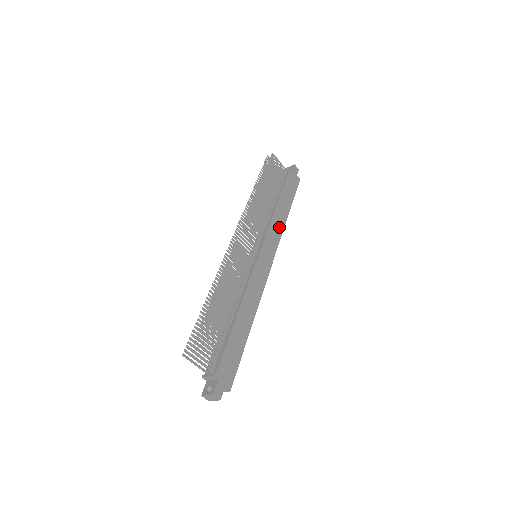
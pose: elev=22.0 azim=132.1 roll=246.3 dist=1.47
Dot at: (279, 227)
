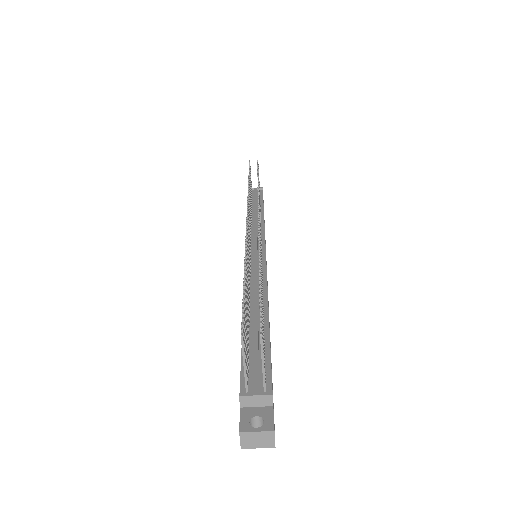
Dot at: occluded
